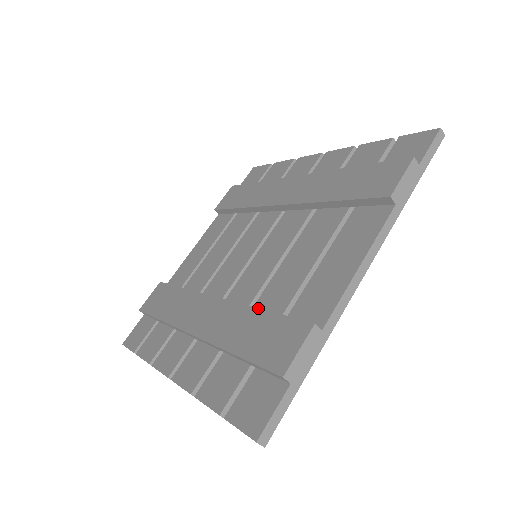
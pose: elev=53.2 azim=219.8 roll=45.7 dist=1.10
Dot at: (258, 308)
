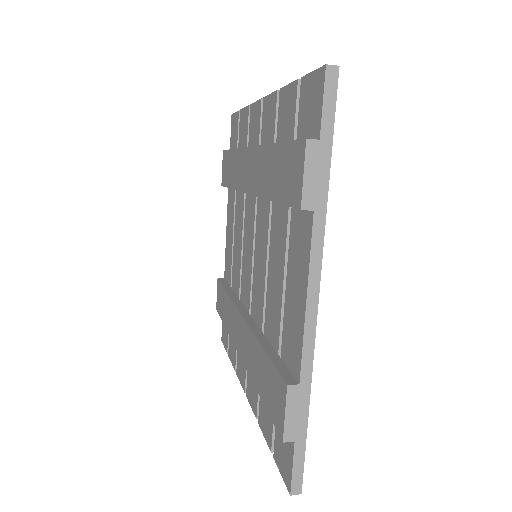
Dot at: (260, 344)
